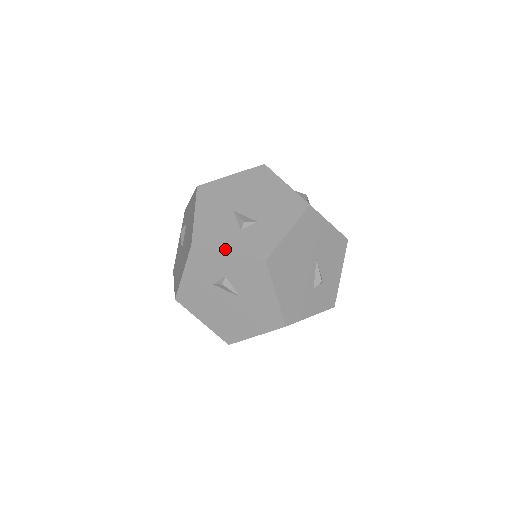
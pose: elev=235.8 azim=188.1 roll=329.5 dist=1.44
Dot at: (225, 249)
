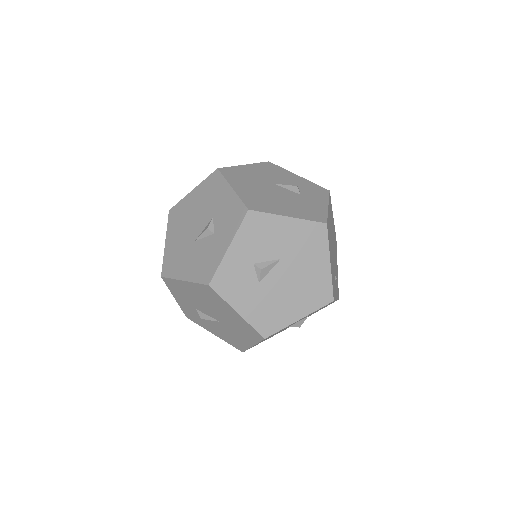
Dot at: (224, 250)
